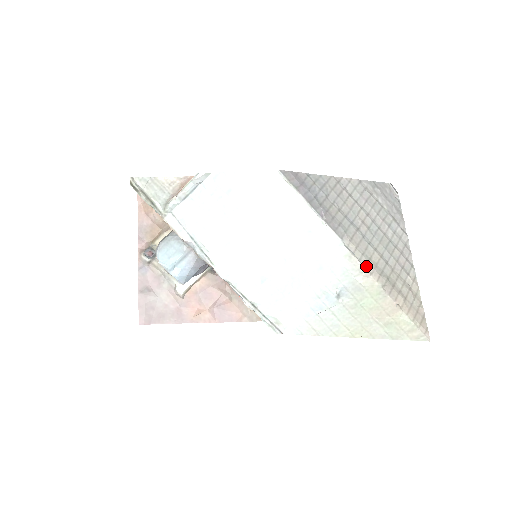
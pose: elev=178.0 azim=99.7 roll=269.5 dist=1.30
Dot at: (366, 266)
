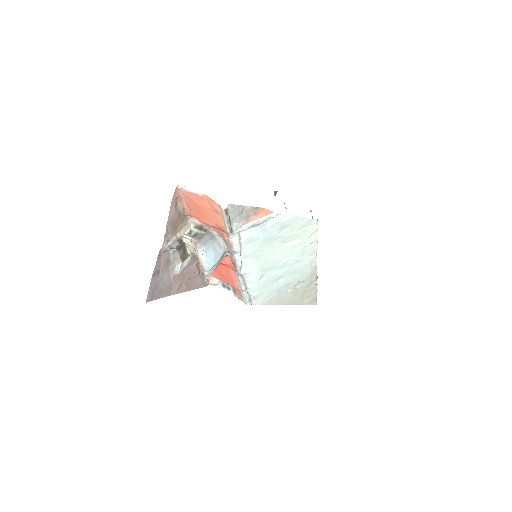
Dot at: occluded
